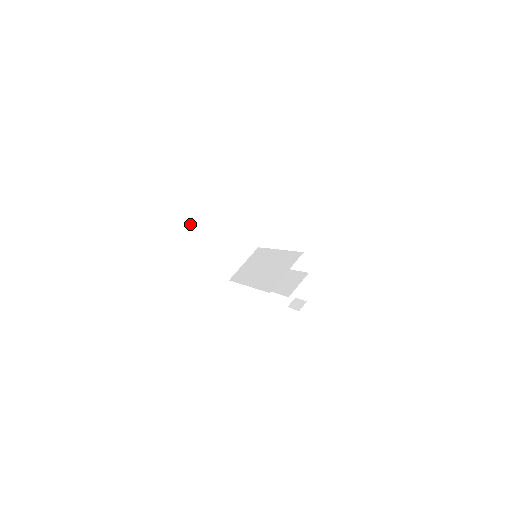
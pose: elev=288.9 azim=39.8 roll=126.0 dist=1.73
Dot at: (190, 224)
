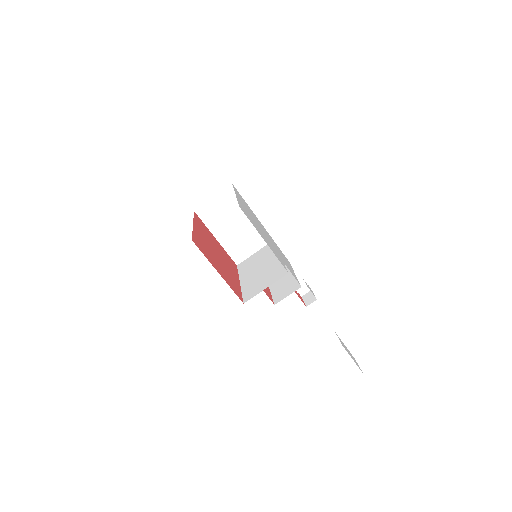
Dot at: (206, 207)
